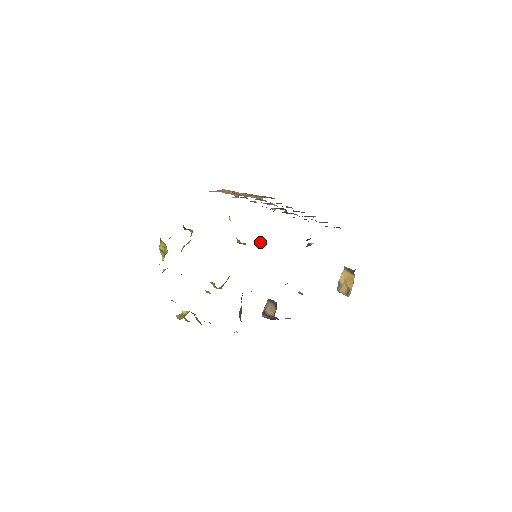
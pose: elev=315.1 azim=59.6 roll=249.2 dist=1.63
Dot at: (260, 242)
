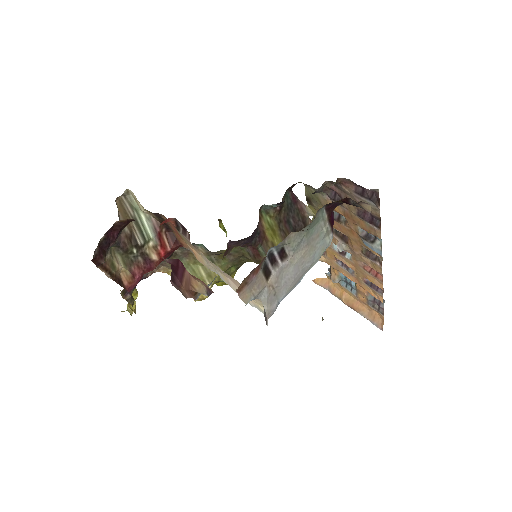
Dot at: (274, 241)
